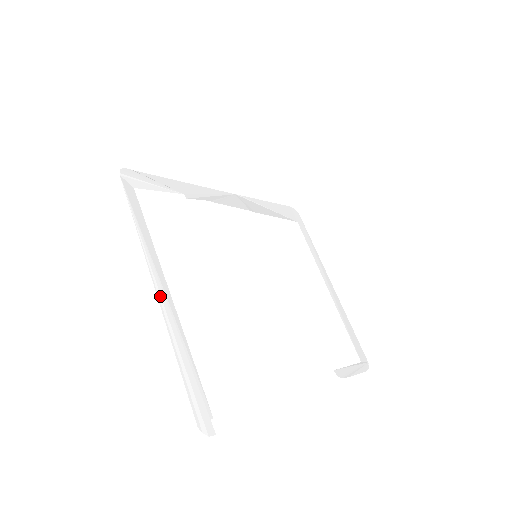
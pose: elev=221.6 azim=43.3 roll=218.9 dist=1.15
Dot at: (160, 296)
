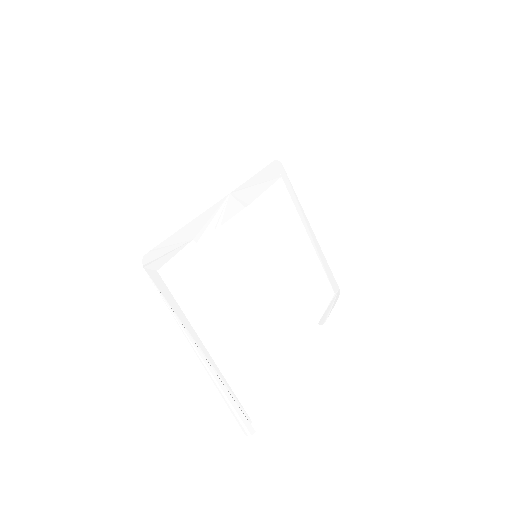
Dot at: (203, 361)
